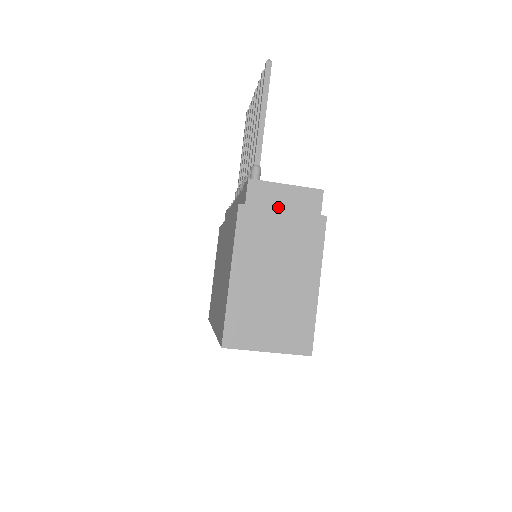
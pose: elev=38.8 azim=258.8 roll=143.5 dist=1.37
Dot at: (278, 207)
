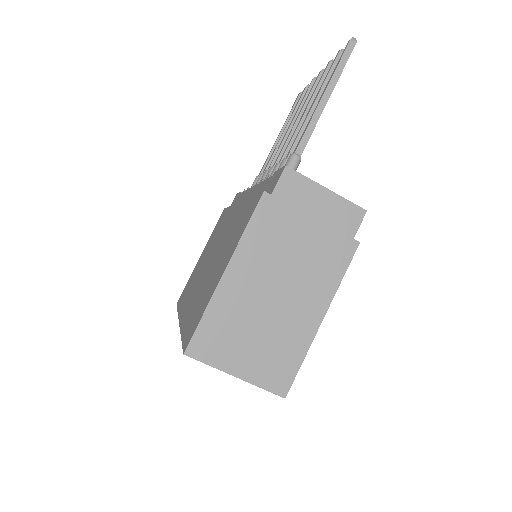
Dot at: (308, 212)
